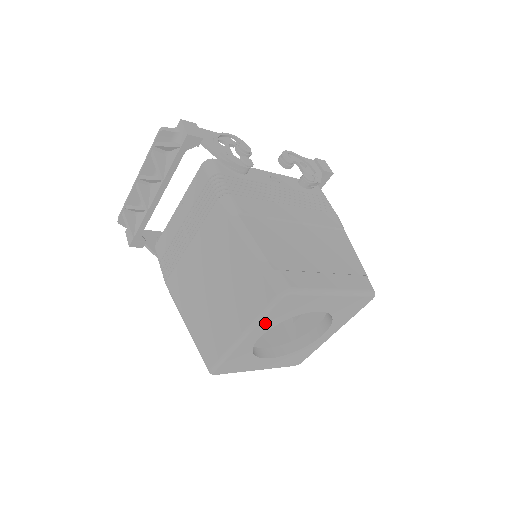
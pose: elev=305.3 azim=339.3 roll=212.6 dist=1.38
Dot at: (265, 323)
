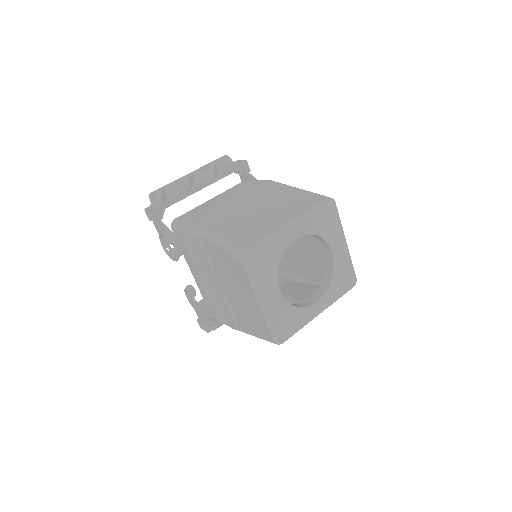
Dot at: (310, 221)
